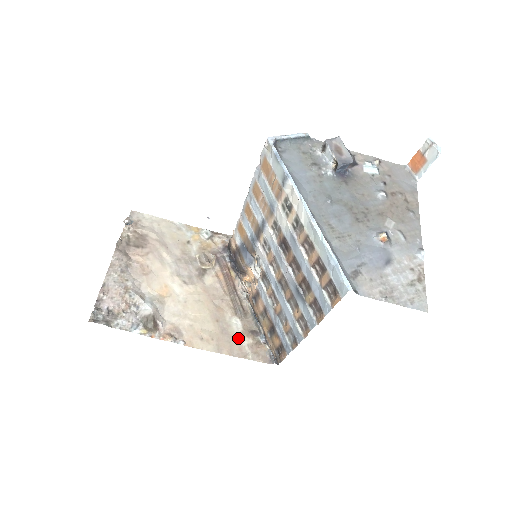
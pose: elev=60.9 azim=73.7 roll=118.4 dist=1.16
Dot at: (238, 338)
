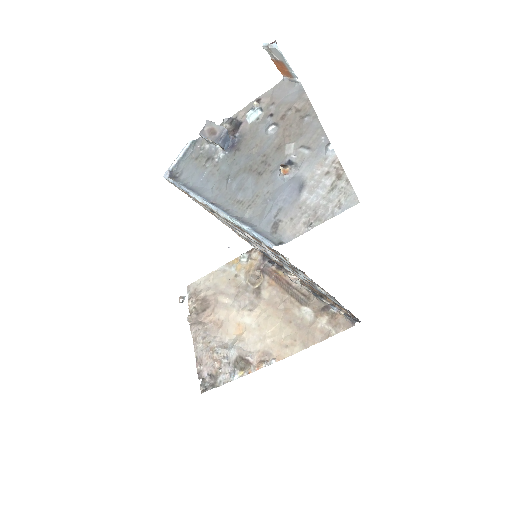
Dot at: (314, 324)
